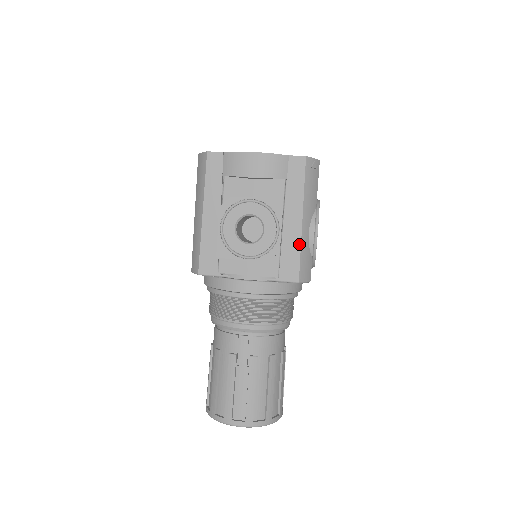
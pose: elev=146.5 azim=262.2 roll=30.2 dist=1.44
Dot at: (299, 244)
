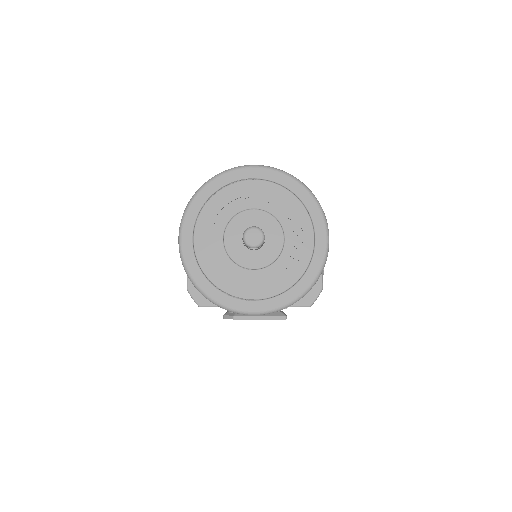
Dot at: occluded
